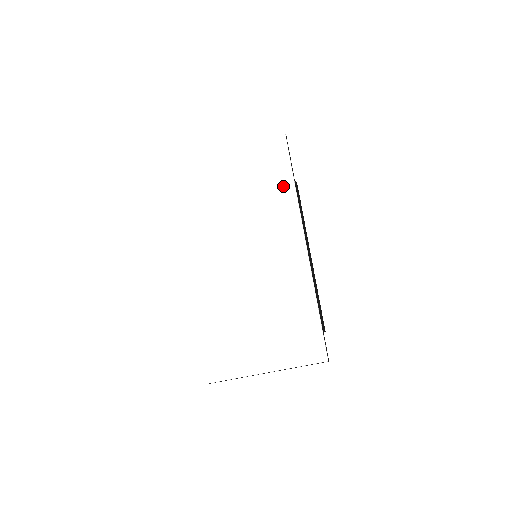
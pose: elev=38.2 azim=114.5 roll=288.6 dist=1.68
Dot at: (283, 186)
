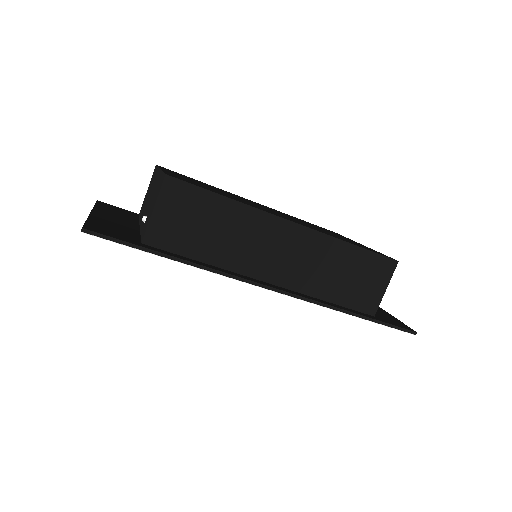
Dot at: occluded
